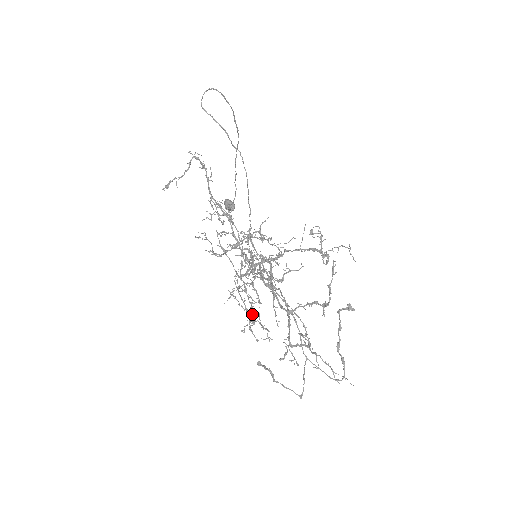
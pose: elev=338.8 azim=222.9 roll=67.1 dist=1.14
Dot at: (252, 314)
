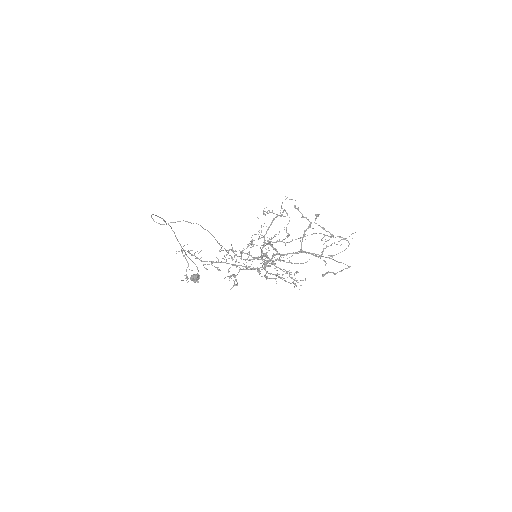
Dot at: (290, 272)
